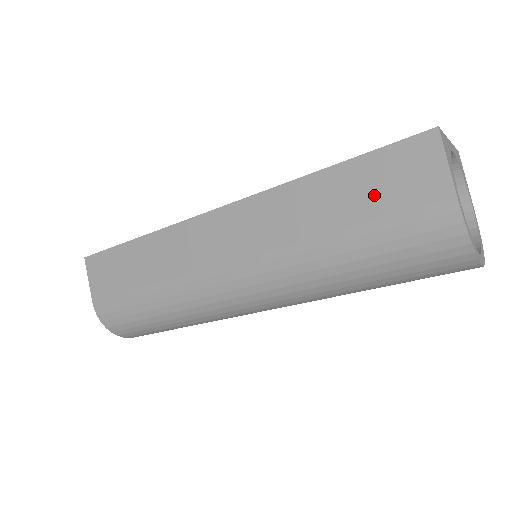
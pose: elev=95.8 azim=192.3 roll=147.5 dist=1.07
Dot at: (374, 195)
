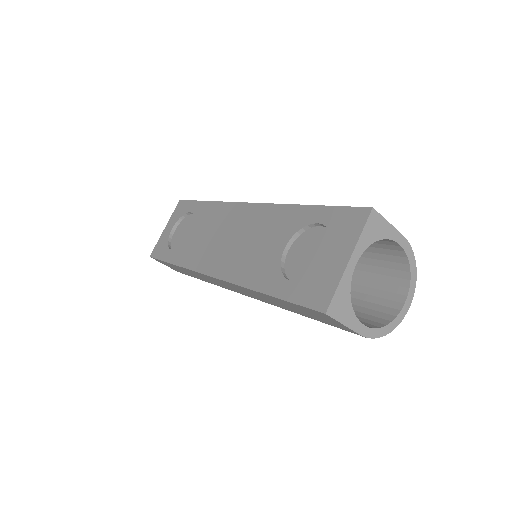
Dot at: (307, 314)
